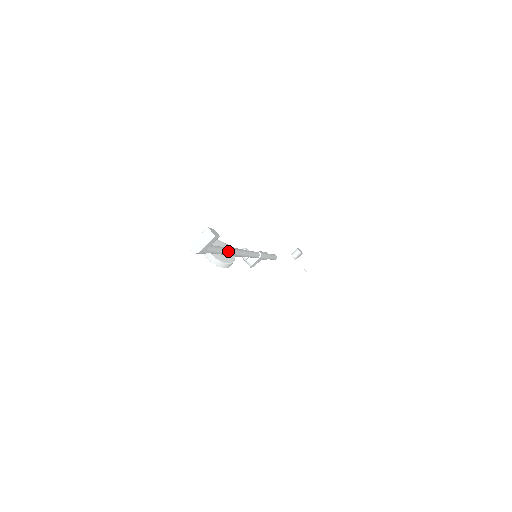
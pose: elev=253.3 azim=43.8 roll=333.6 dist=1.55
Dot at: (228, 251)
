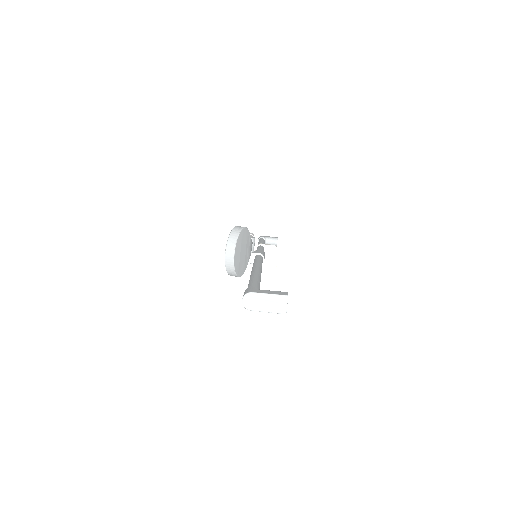
Dot at: occluded
